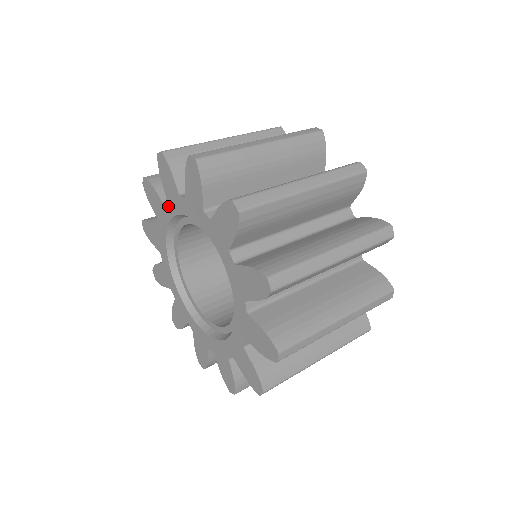
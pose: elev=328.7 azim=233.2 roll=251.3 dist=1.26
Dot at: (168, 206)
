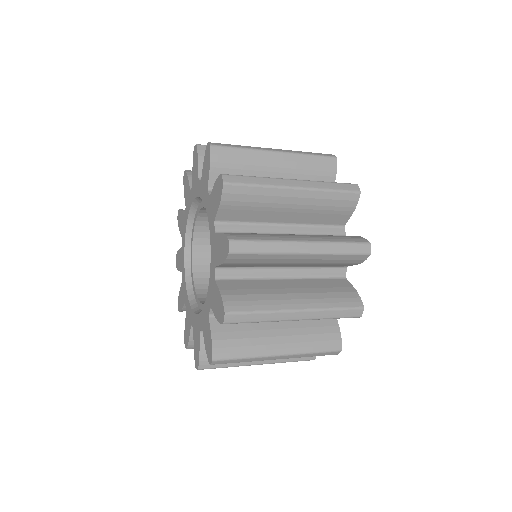
Dot at: (192, 192)
